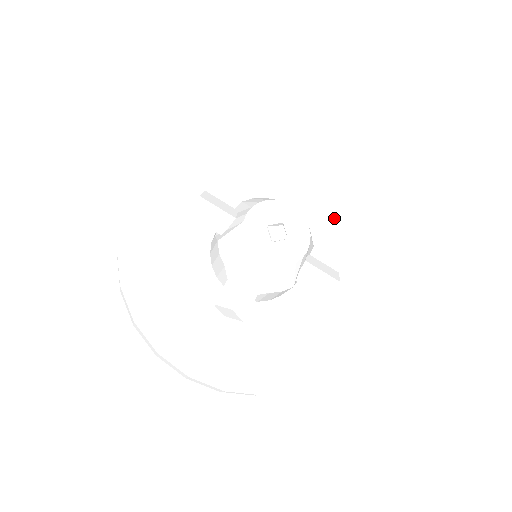
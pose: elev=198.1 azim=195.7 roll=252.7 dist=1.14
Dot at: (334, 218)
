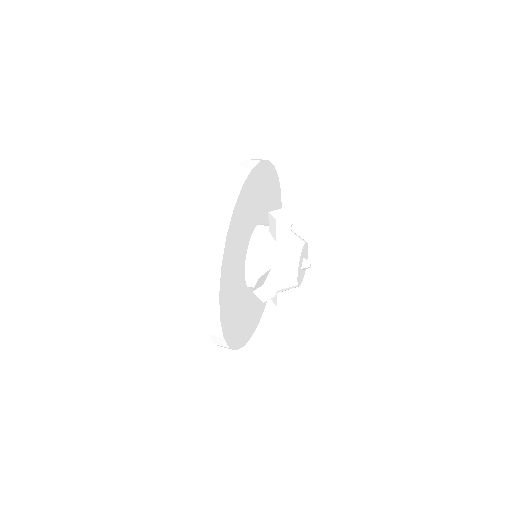
Dot at: occluded
